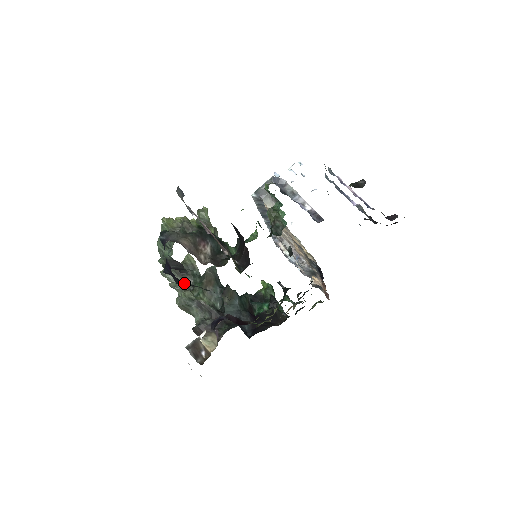
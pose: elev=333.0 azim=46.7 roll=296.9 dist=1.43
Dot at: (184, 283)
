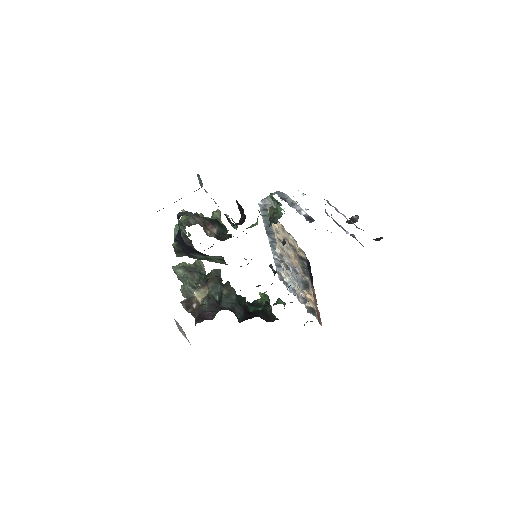
Dot at: (190, 251)
